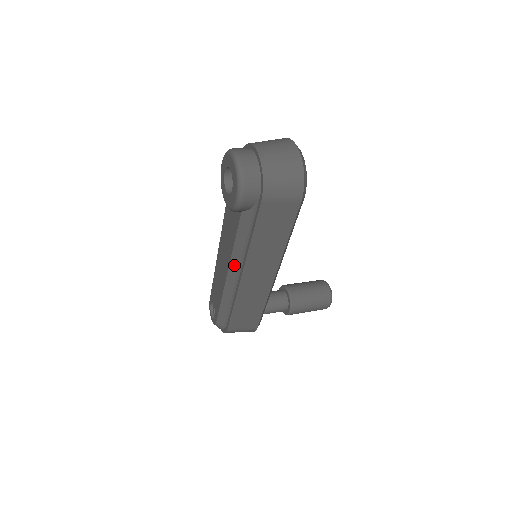
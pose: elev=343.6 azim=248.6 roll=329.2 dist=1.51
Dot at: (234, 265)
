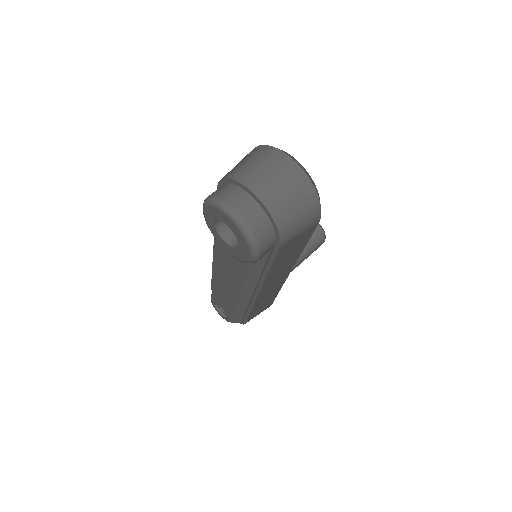
Dot at: (248, 290)
